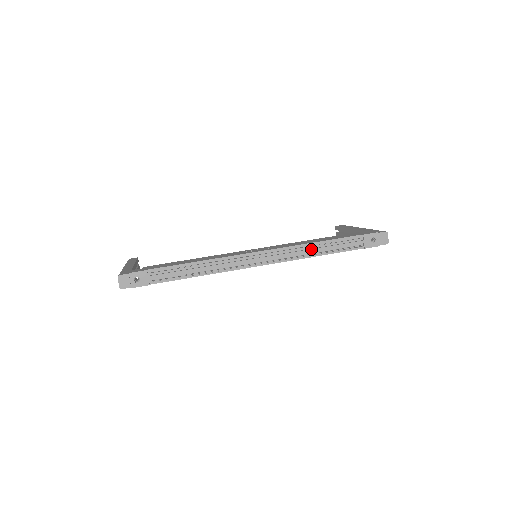
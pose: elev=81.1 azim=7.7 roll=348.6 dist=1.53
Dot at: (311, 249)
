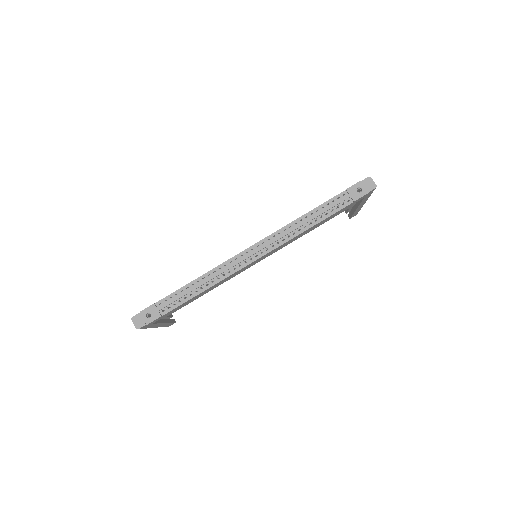
Dot at: (299, 224)
